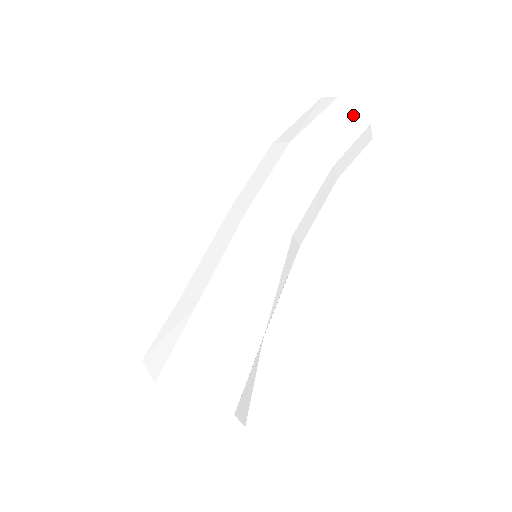
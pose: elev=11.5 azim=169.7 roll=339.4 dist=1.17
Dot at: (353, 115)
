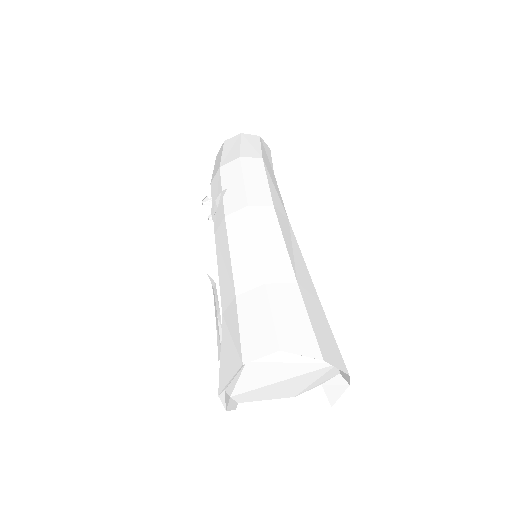
Dot at: occluded
